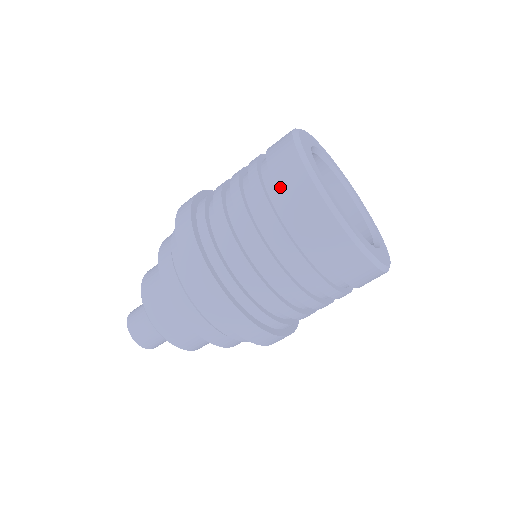
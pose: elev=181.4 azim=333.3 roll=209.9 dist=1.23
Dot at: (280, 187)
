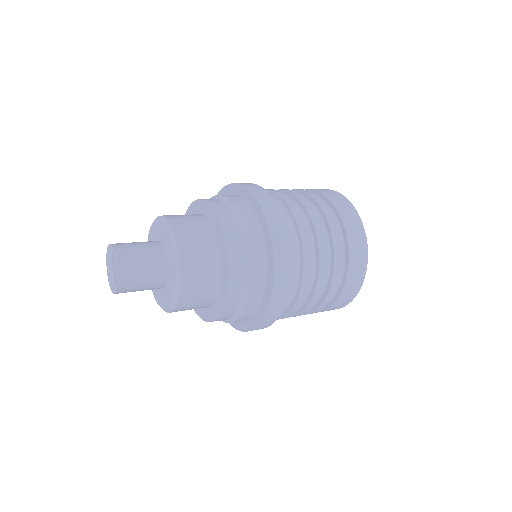
Dot at: (339, 209)
